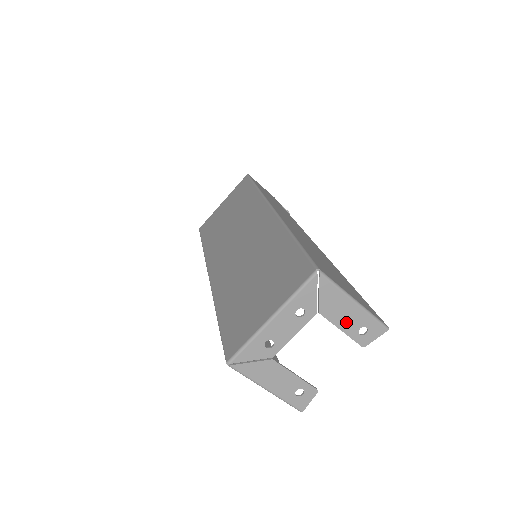
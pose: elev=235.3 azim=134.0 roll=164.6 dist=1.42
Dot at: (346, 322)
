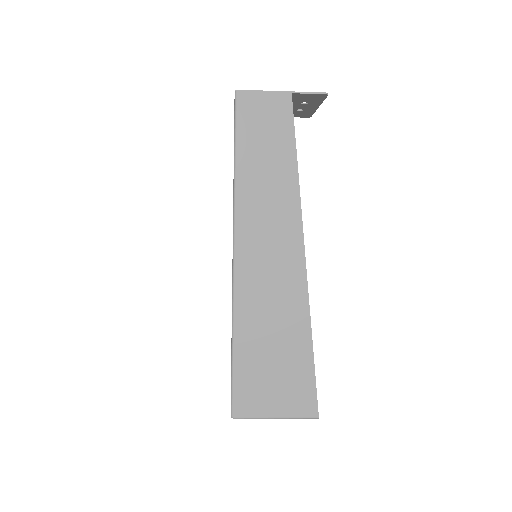
Dot at: occluded
